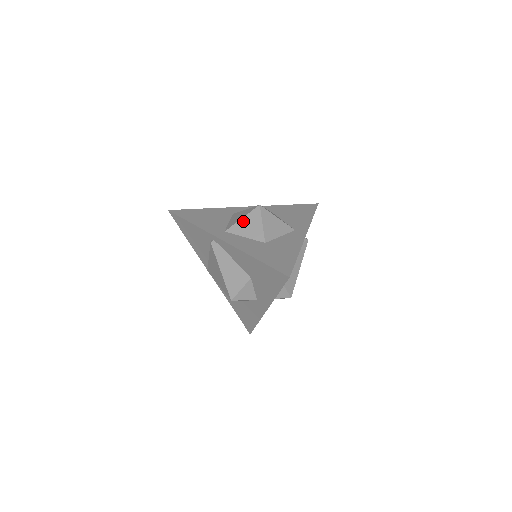
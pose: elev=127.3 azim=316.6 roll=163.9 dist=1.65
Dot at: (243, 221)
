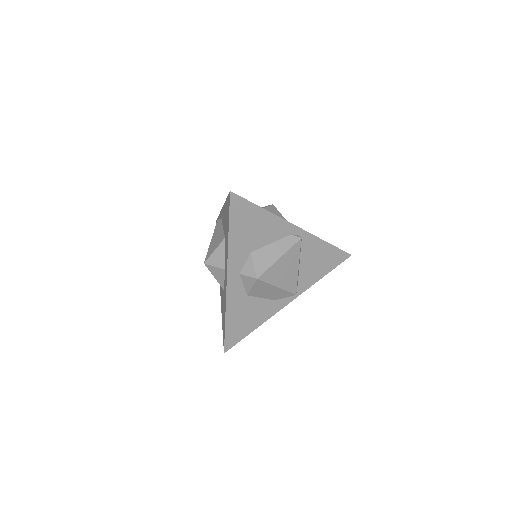
Dot at: occluded
